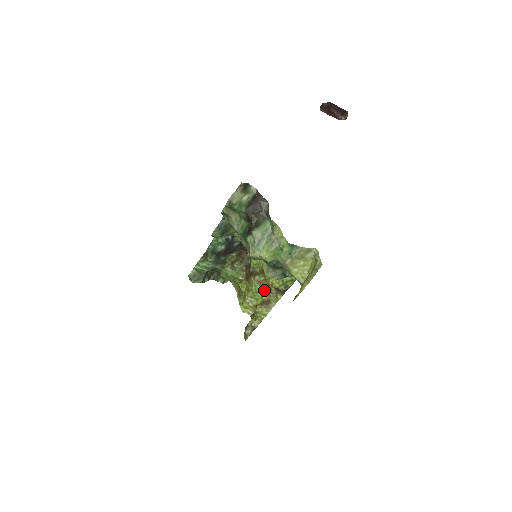
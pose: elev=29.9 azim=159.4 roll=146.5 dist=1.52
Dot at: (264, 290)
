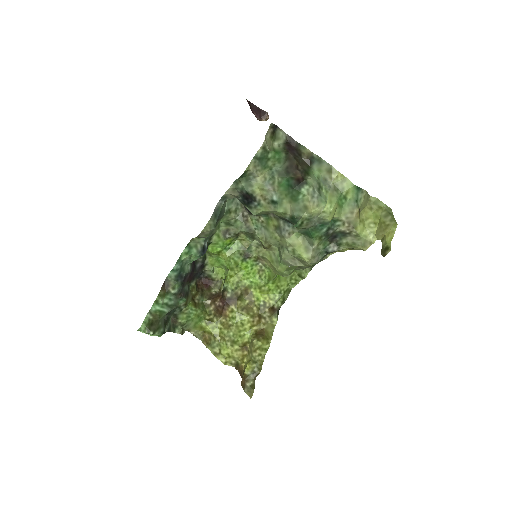
Dot at: (254, 316)
